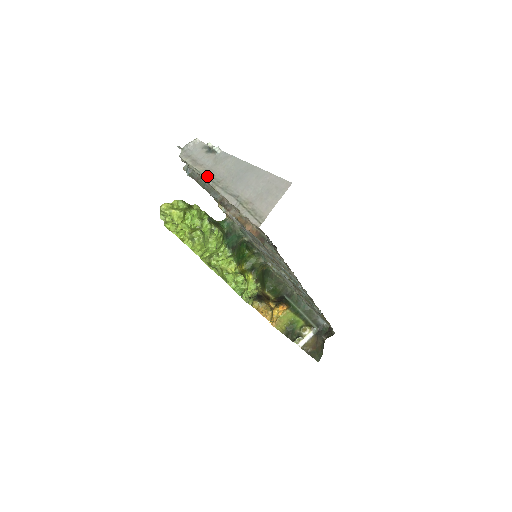
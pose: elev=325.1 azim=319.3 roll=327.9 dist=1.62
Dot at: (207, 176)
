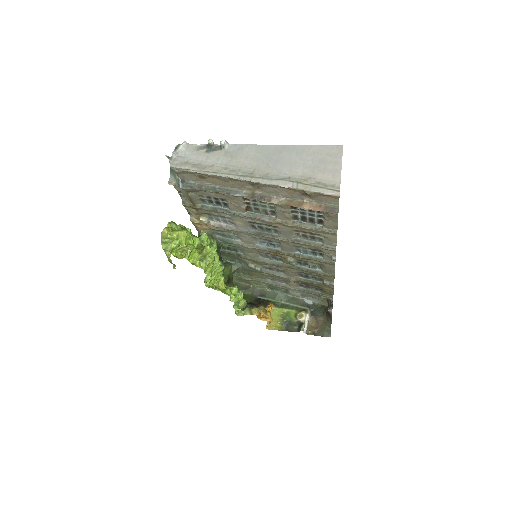
Dot at: (231, 173)
